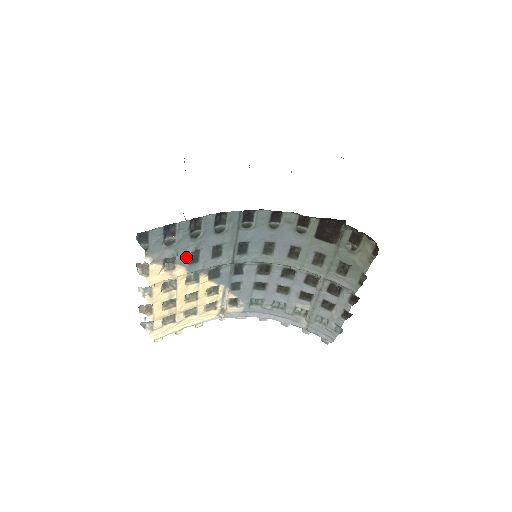
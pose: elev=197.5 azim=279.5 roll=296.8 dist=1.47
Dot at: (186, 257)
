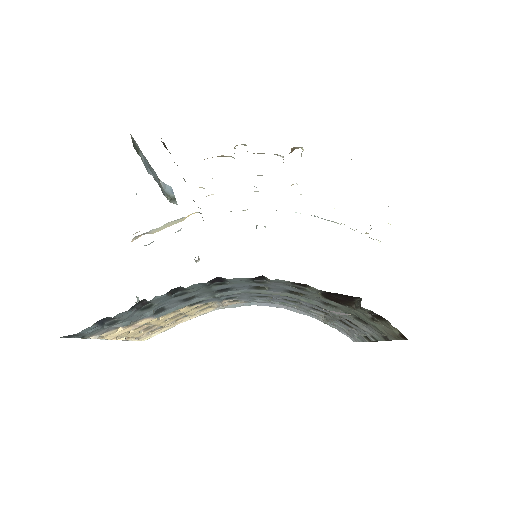
Dot at: occluded
